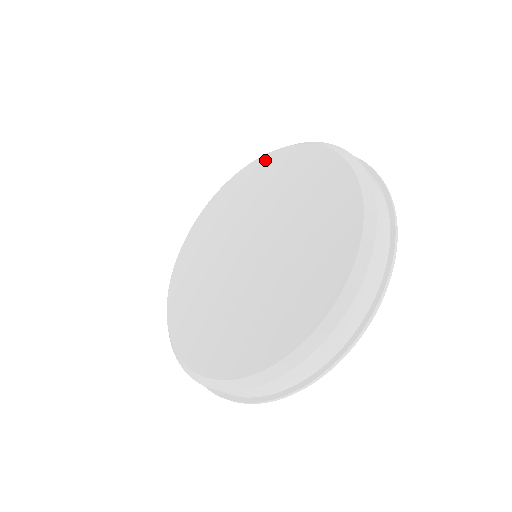
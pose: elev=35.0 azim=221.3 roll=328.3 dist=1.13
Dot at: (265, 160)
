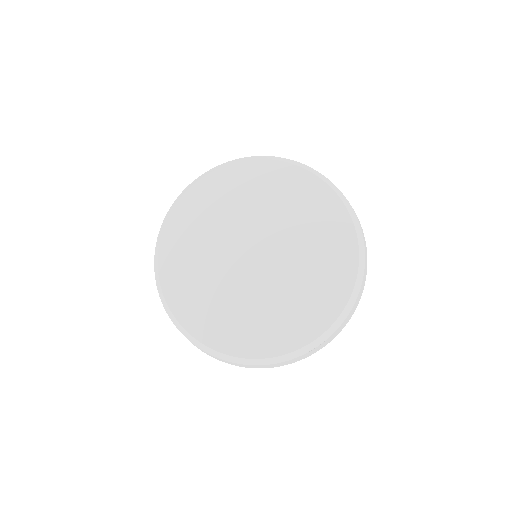
Dot at: (248, 166)
